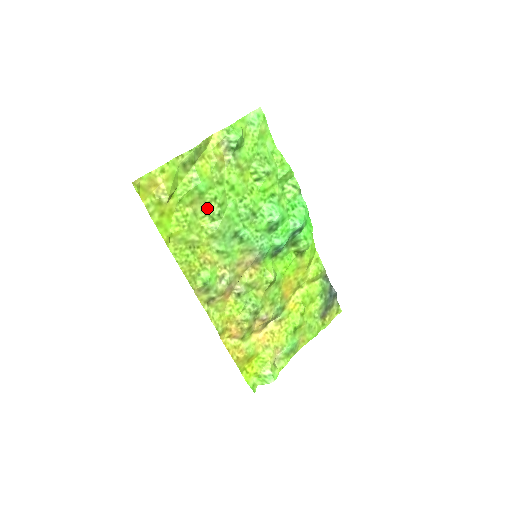
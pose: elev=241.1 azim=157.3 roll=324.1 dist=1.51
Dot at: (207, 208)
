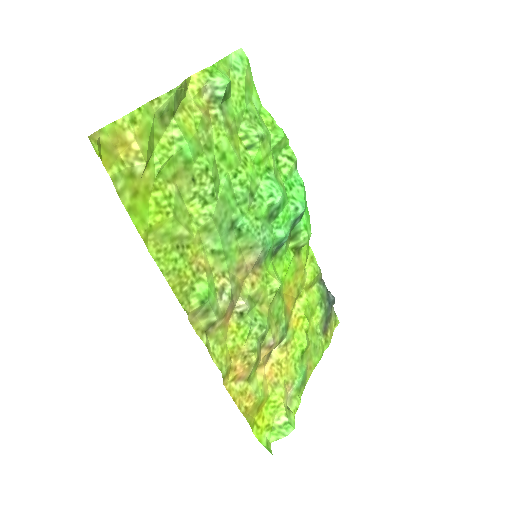
Dot at: (196, 185)
